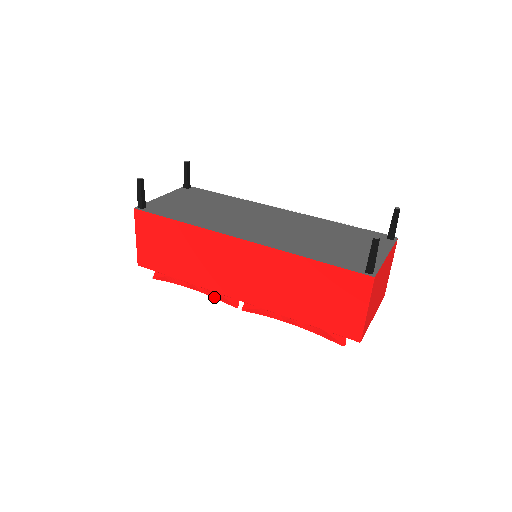
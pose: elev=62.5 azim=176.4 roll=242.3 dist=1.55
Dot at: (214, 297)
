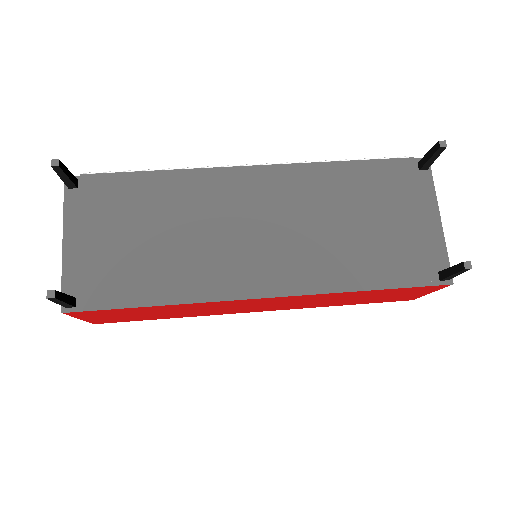
Dot at: occluded
